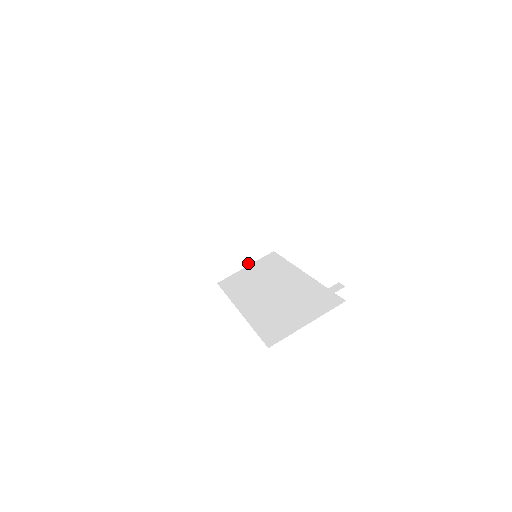
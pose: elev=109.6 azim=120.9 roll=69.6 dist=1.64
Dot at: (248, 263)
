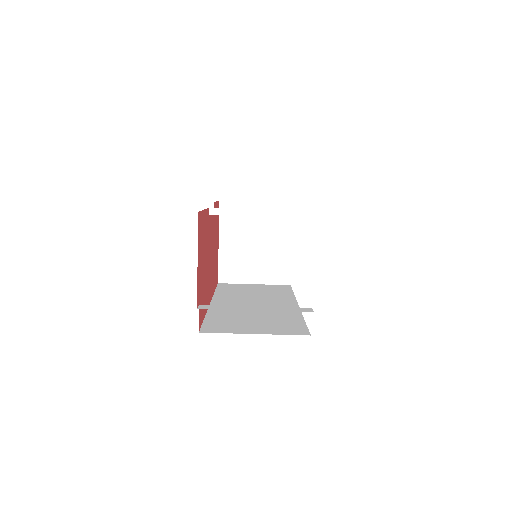
Dot at: (259, 282)
